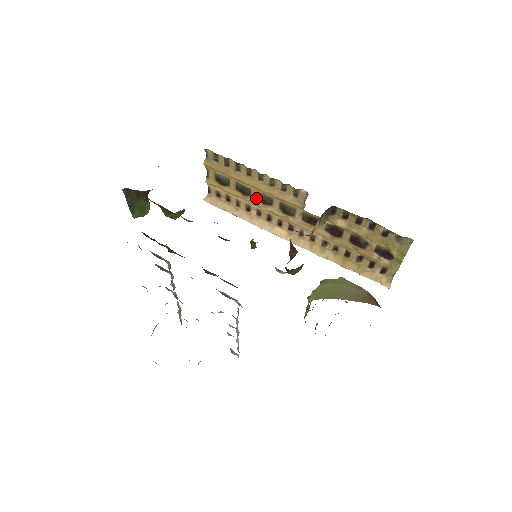
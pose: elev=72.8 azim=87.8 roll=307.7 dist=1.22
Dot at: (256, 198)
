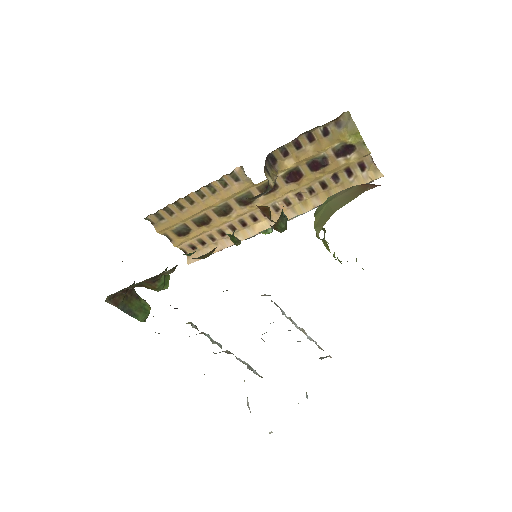
Dot at: (217, 217)
